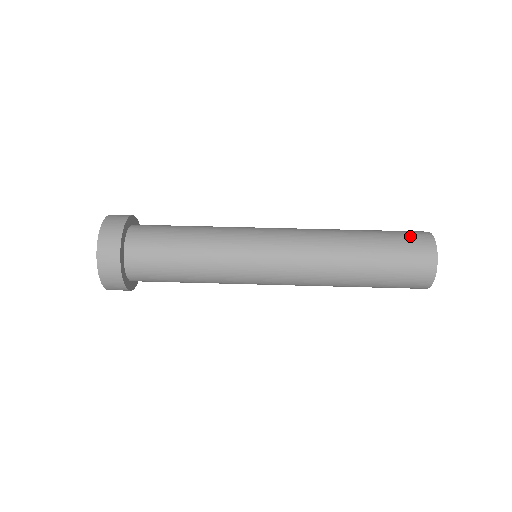
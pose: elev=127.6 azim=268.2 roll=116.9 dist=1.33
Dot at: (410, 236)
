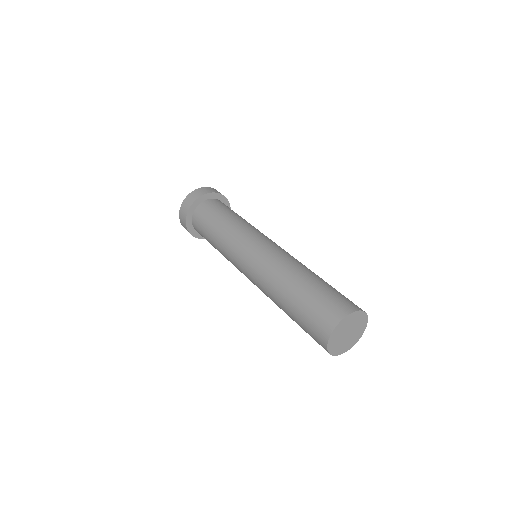
Dot at: (340, 299)
